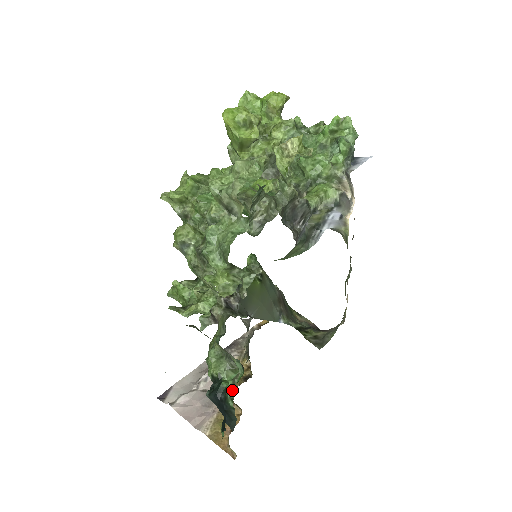
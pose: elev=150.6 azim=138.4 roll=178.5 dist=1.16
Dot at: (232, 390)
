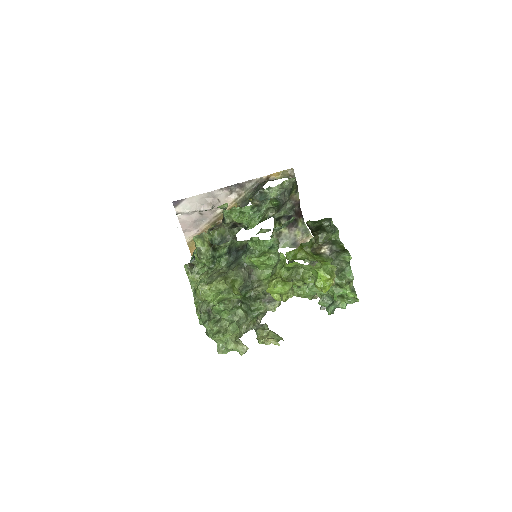
Dot at: occluded
